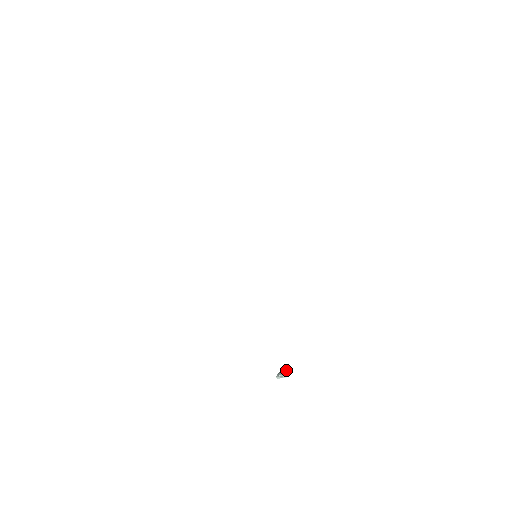
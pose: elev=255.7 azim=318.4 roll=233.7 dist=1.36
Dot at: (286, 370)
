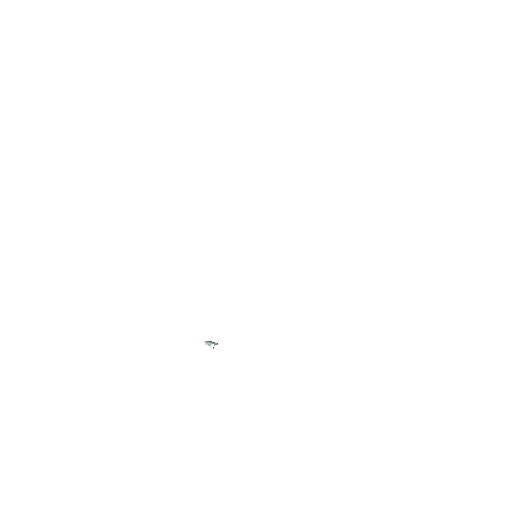
Dot at: (215, 343)
